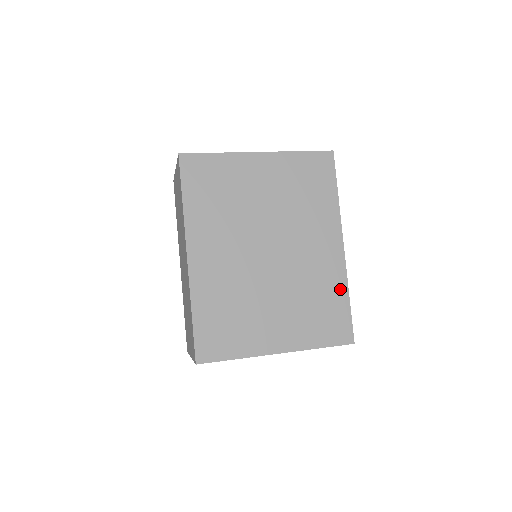
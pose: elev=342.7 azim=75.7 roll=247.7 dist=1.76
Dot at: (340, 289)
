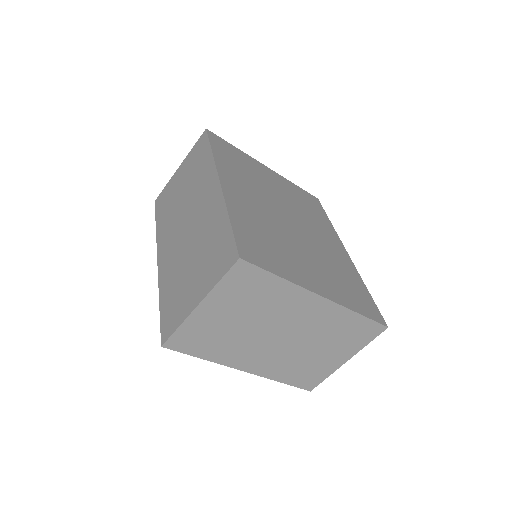
Dot at: (357, 279)
